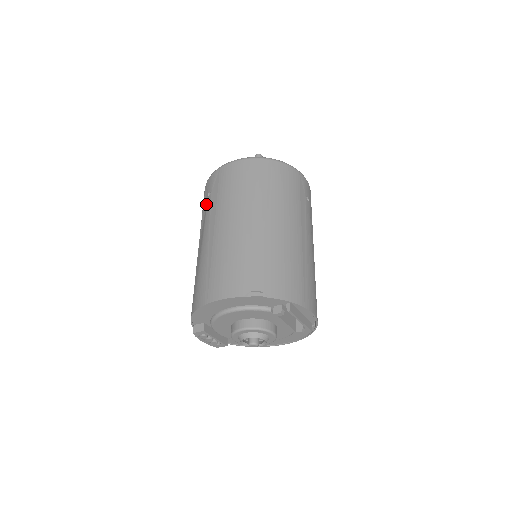
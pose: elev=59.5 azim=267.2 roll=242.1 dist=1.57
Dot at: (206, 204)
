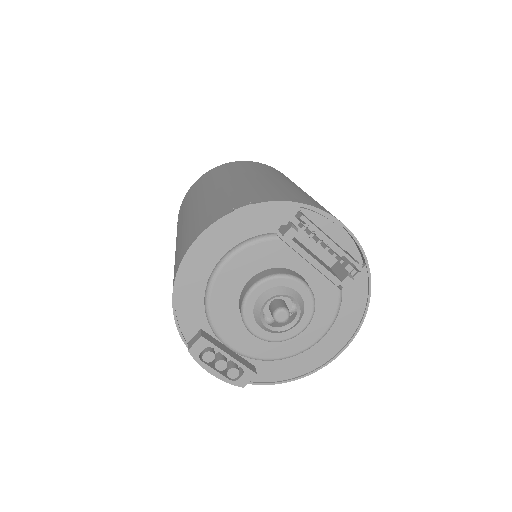
Dot at: occluded
